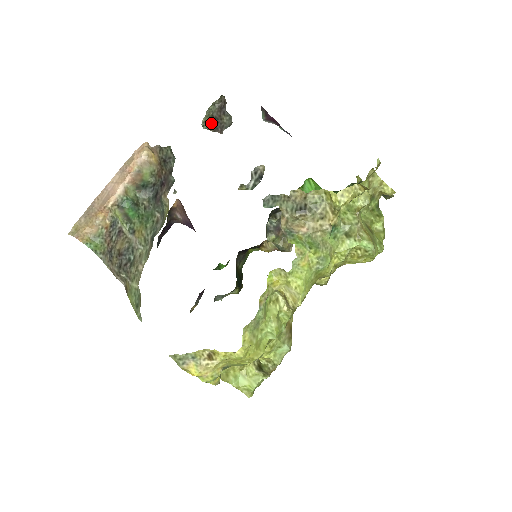
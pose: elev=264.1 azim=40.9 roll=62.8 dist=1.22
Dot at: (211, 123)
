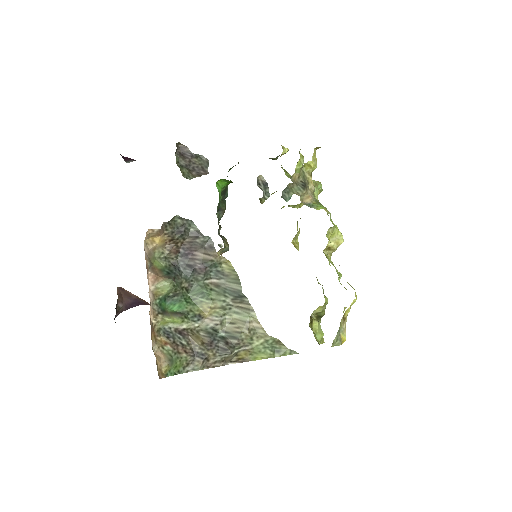
Dot at: (188, 172)
